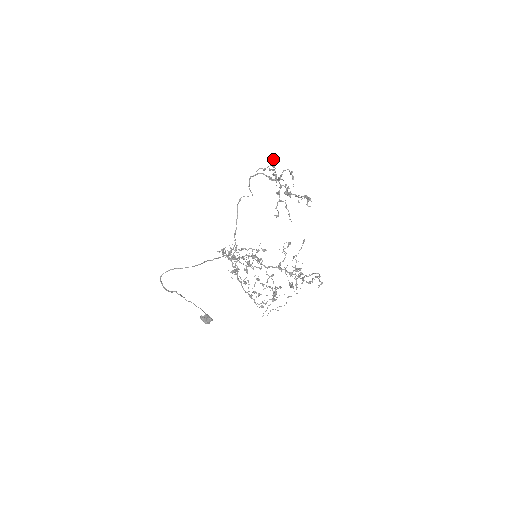
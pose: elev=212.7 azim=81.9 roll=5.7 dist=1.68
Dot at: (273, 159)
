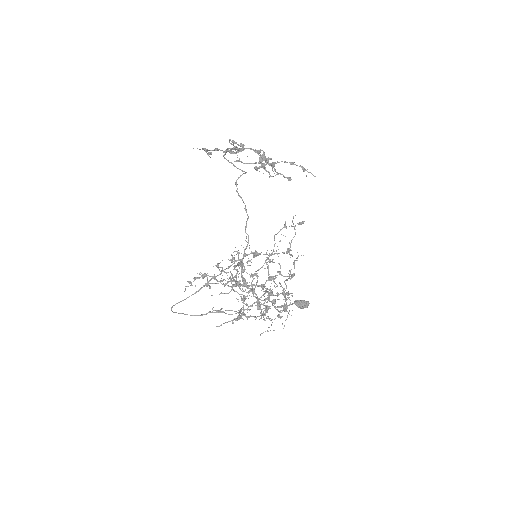
Dot at: occluded
